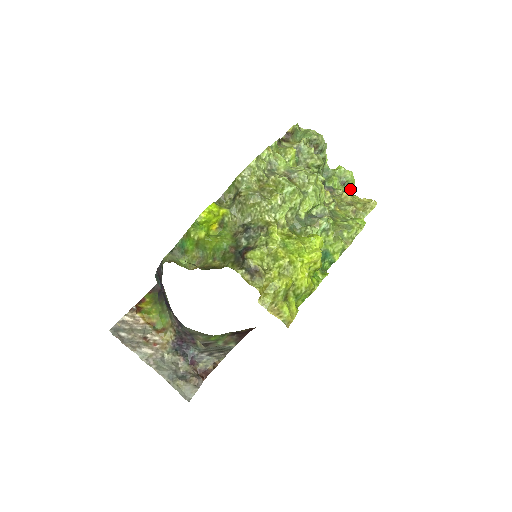
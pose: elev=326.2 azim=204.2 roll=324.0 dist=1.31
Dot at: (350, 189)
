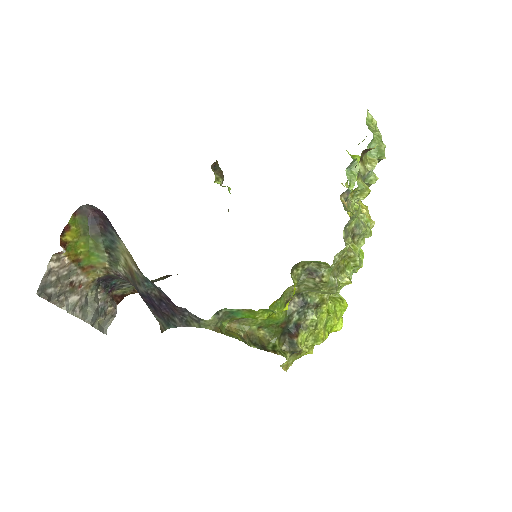
Dot at: occluded
